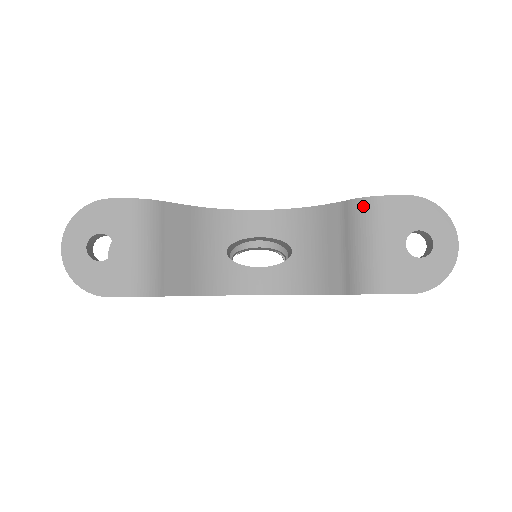
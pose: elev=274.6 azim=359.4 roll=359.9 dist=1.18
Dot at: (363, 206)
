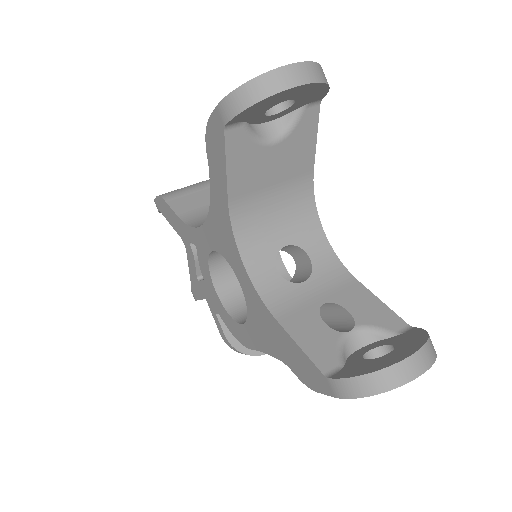
Dot at: occluded
